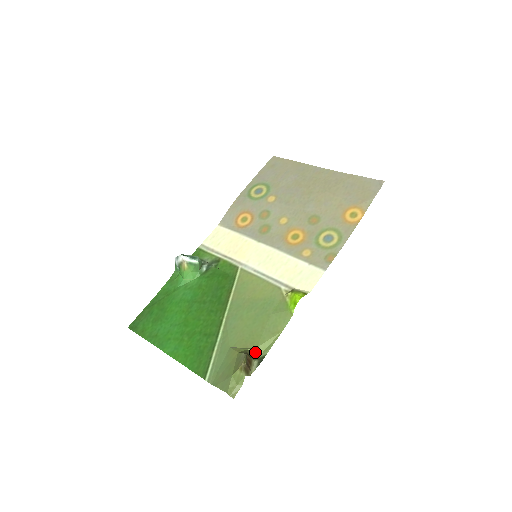
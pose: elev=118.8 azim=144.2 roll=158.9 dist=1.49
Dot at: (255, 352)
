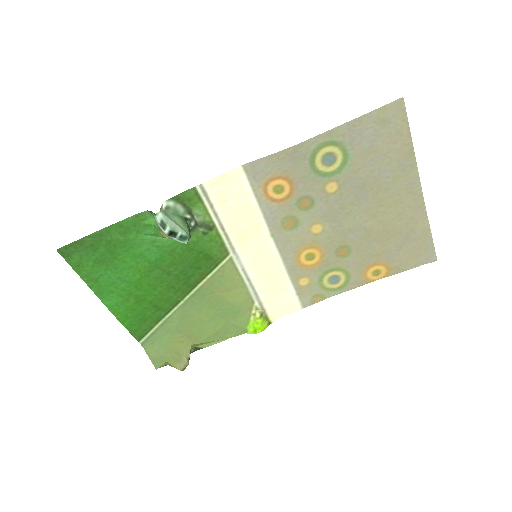
Dot at: (195, 345)
